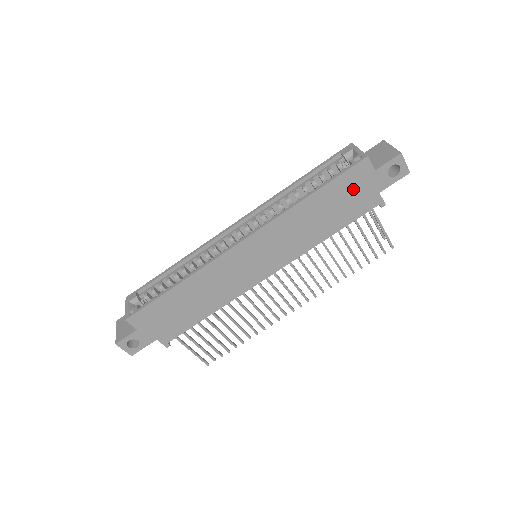
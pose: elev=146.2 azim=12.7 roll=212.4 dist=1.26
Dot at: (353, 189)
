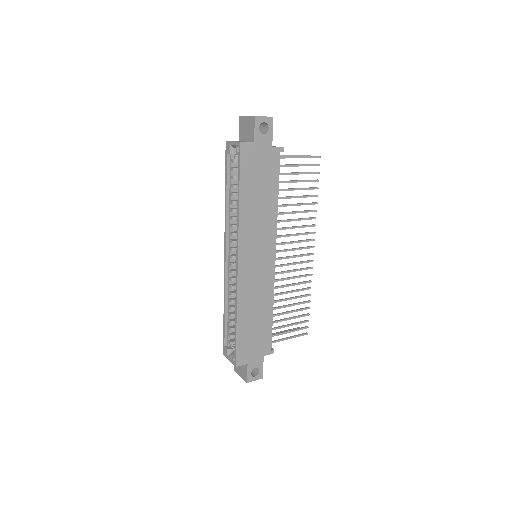
Dot at: (256, 165)
